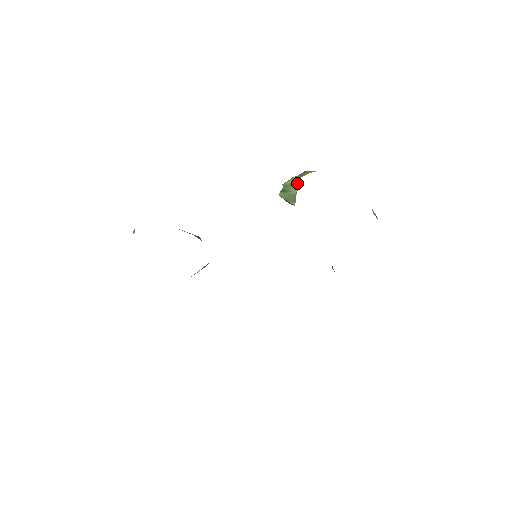
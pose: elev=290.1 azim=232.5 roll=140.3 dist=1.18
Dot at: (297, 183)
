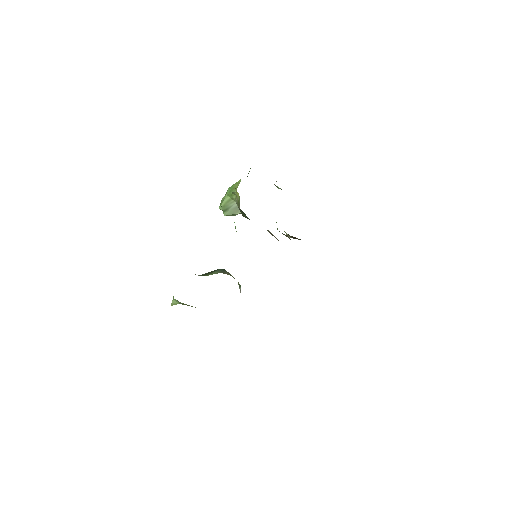
Dot at: (233, 197)
